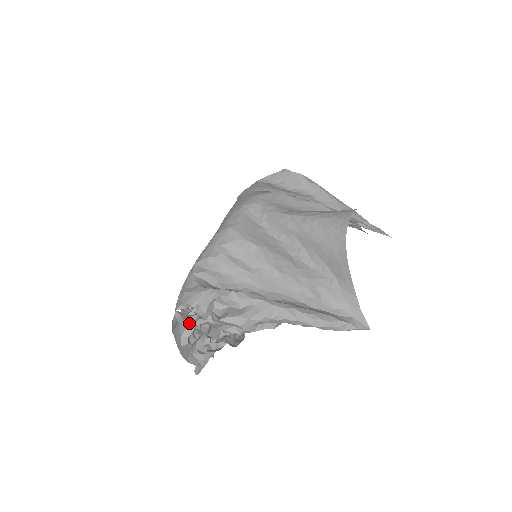
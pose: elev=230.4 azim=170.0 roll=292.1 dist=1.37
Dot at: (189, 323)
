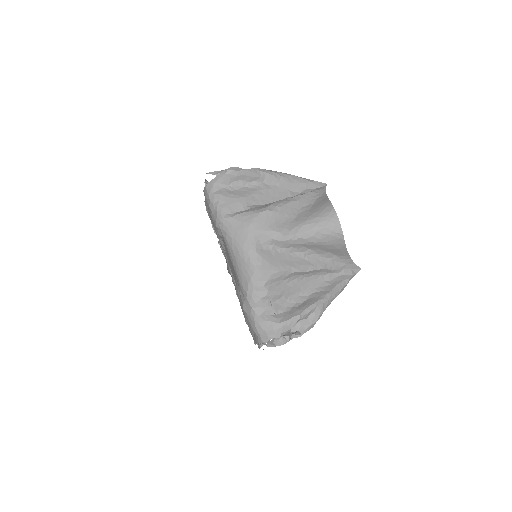
Dot at: (280, 345)
